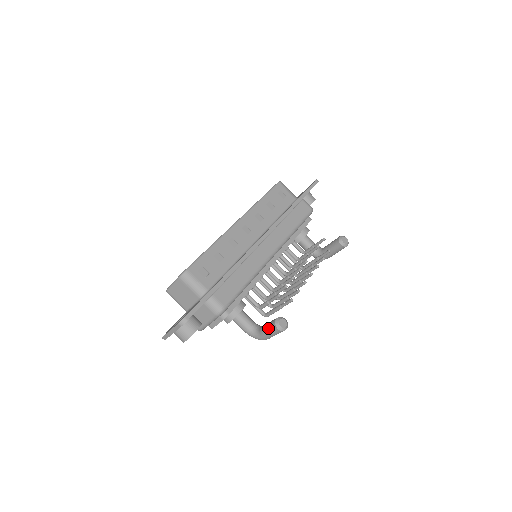
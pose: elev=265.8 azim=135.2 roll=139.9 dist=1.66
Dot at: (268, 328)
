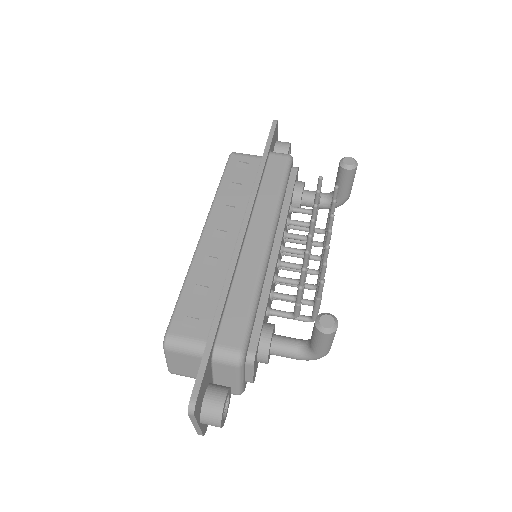
Dot at: (315, 339)
